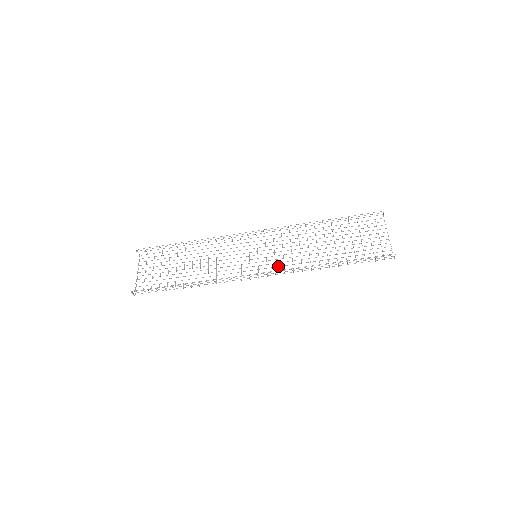
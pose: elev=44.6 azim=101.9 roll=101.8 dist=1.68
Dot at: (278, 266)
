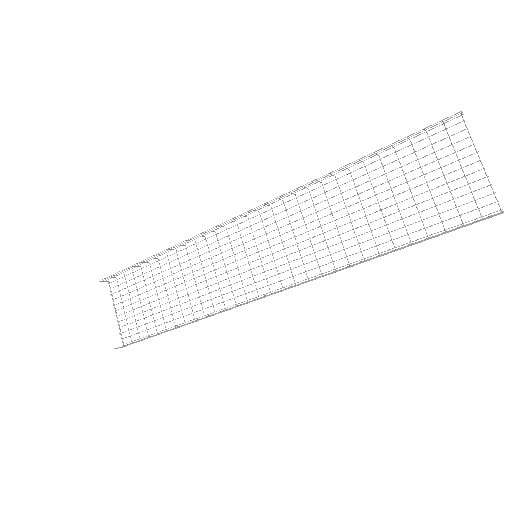
Dot at: occluded
